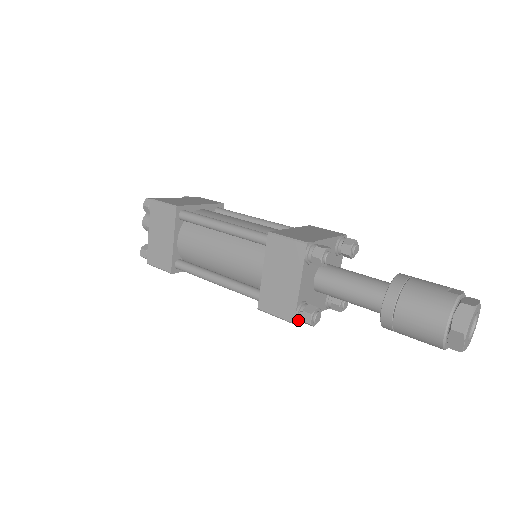
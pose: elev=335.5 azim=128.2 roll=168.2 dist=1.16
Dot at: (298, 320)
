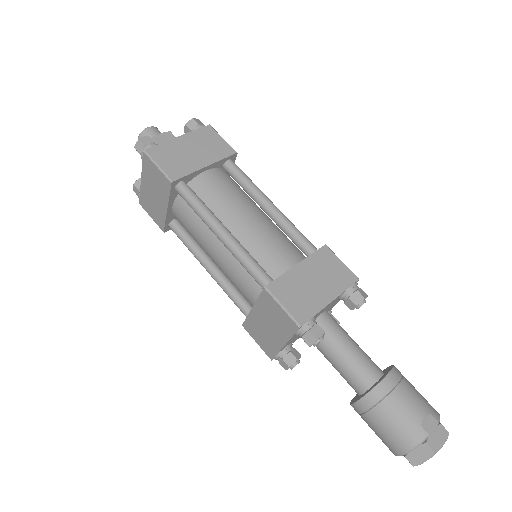
Dot at: (276, 359)
